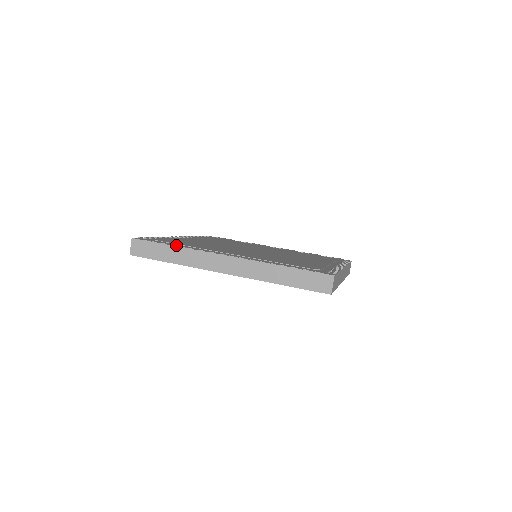
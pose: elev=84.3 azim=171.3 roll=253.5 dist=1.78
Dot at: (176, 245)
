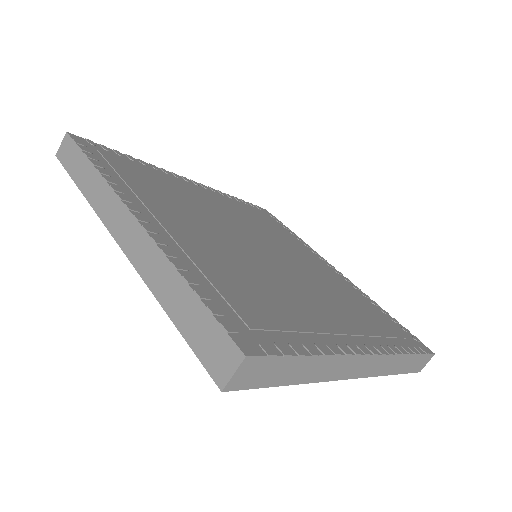
Dot at: (314, 350)
